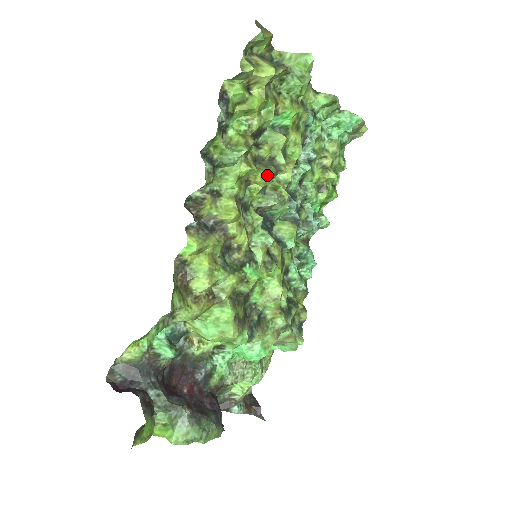
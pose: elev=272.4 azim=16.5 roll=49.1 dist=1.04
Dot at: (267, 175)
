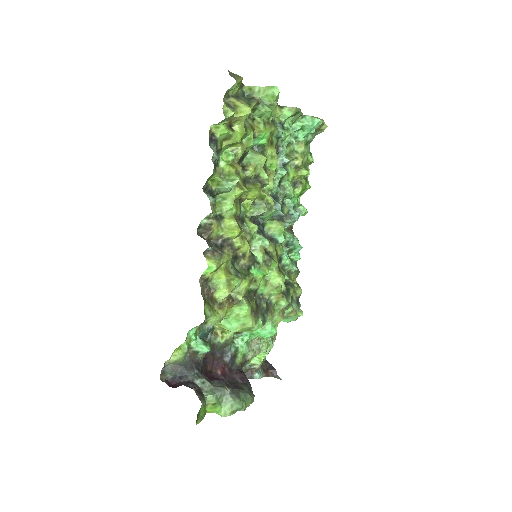
Dot at: (257, 193)
